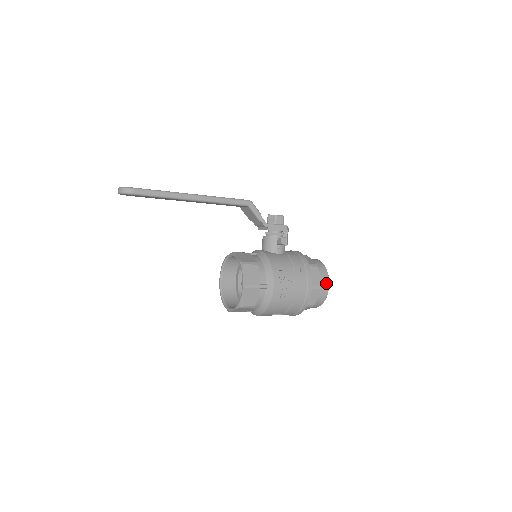
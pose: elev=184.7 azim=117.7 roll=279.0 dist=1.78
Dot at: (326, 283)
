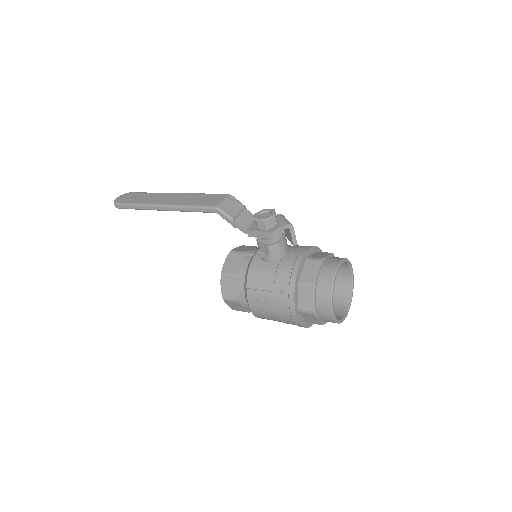
Dot at: (327, 308)
